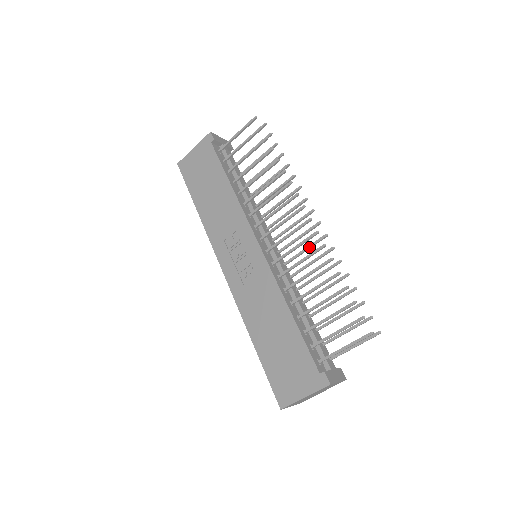
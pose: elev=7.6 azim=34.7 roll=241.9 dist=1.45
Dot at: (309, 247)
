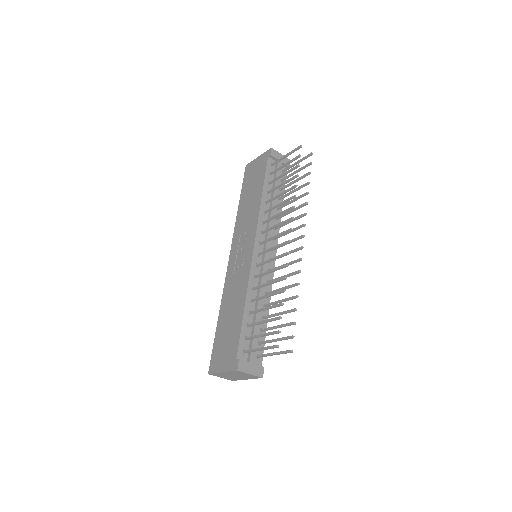
Dot at: (288, 264)
